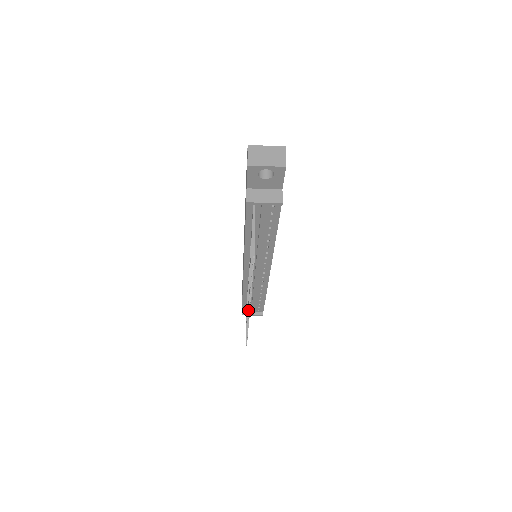
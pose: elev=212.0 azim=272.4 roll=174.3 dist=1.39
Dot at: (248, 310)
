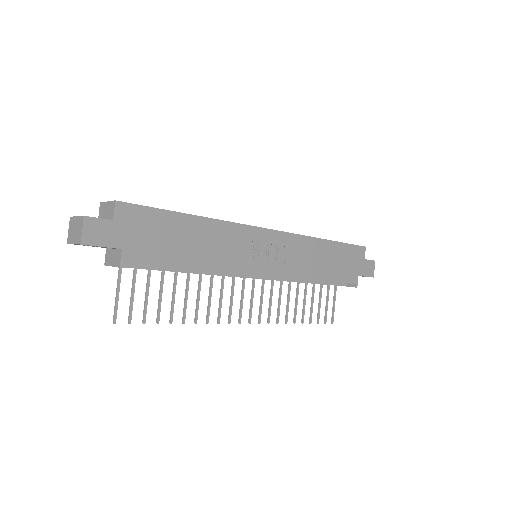
Dot at: (248, 319)
